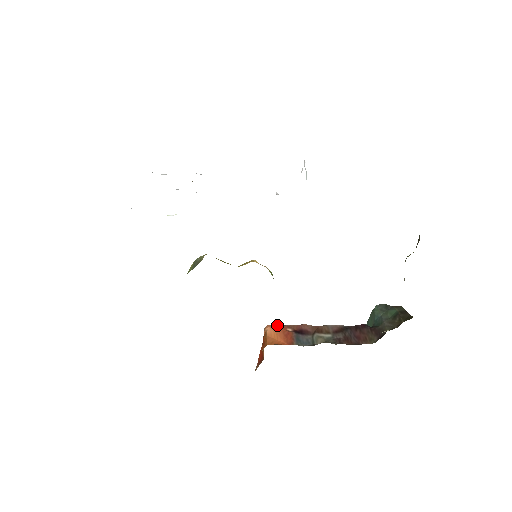
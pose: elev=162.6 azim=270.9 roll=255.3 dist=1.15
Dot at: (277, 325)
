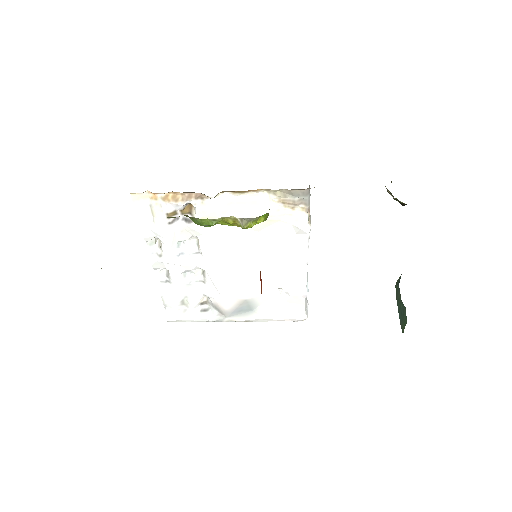
Dot at: occluded
